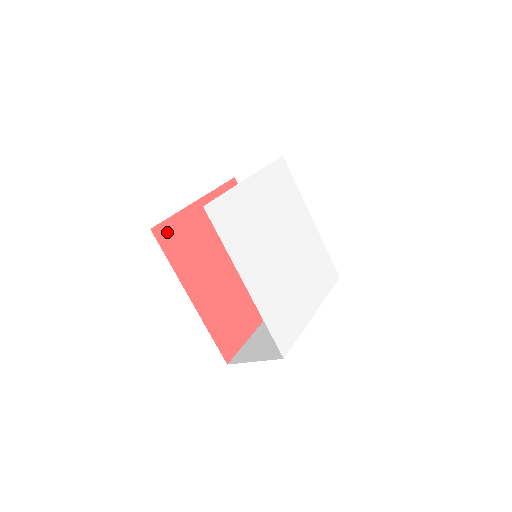
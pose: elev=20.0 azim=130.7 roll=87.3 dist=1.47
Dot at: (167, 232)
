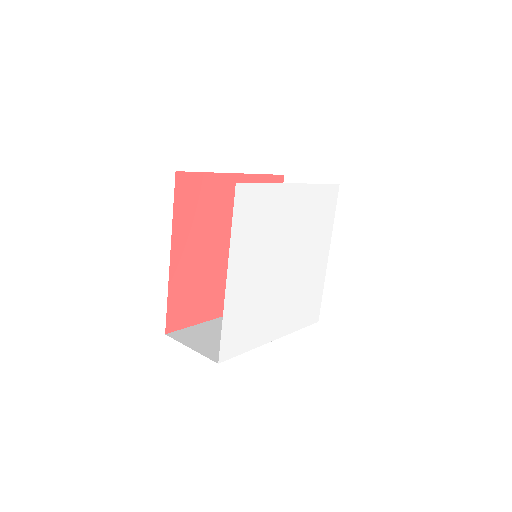
Dot at: (175, 315)
